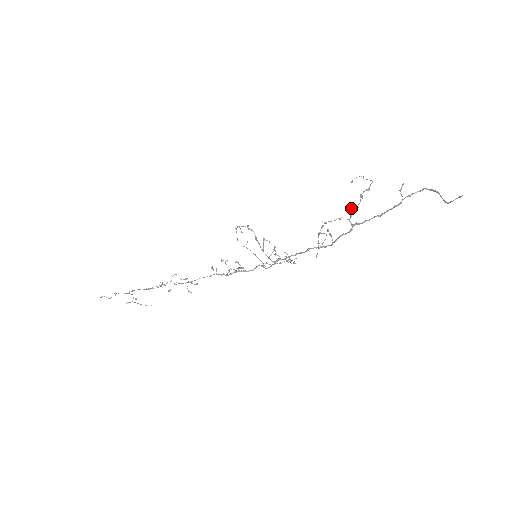
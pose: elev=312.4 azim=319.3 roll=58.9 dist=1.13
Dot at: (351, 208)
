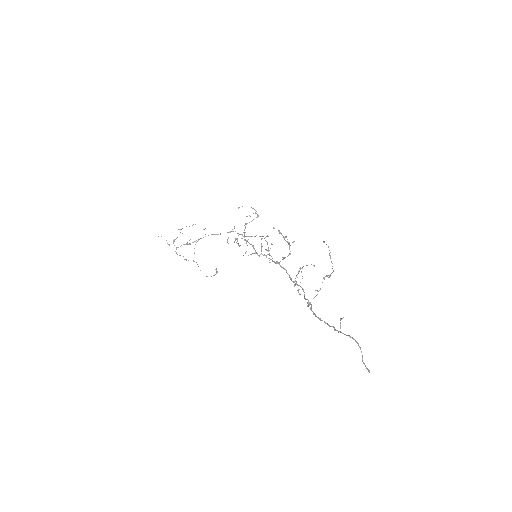
Dot at: (308, 304)
